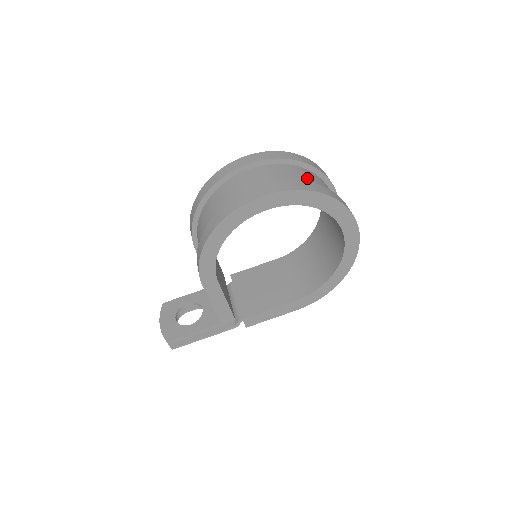
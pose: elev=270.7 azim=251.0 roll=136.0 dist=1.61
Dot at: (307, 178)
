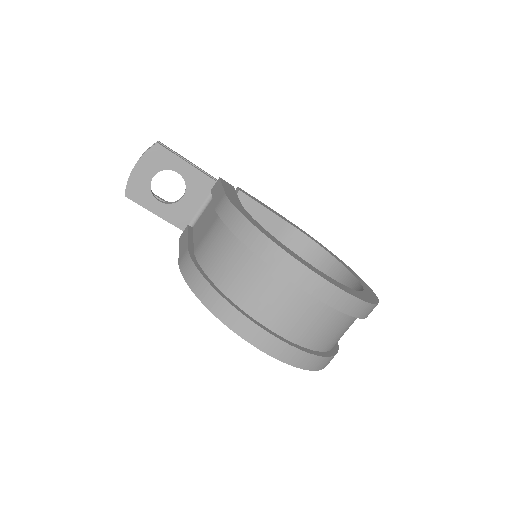
Dot at: (339, 334)
